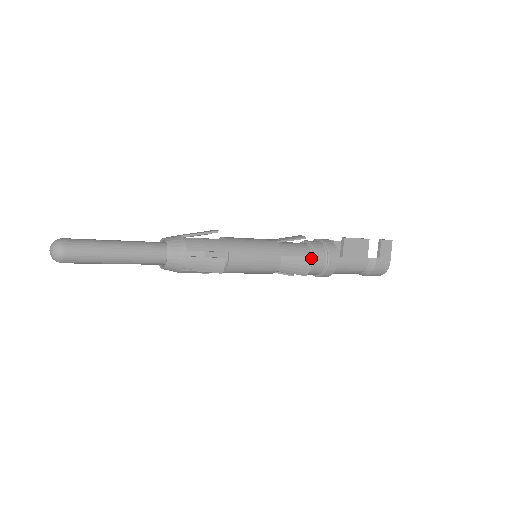
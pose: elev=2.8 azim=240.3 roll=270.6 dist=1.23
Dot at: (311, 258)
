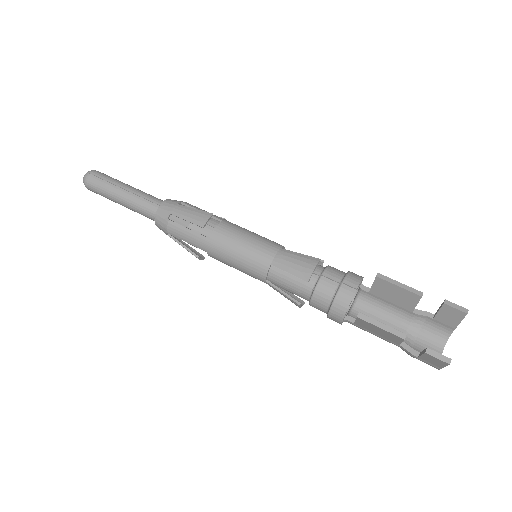
Dot at: (298, 305)
